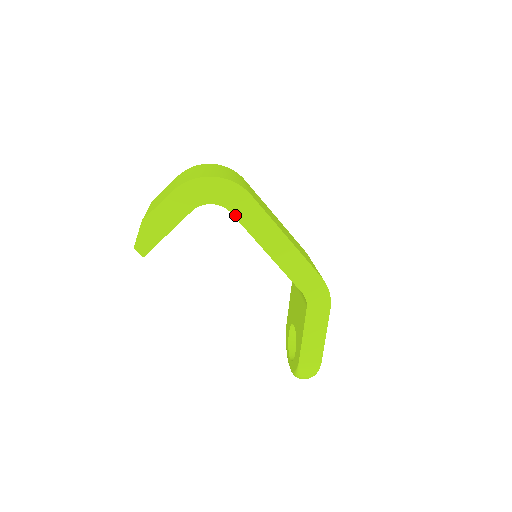
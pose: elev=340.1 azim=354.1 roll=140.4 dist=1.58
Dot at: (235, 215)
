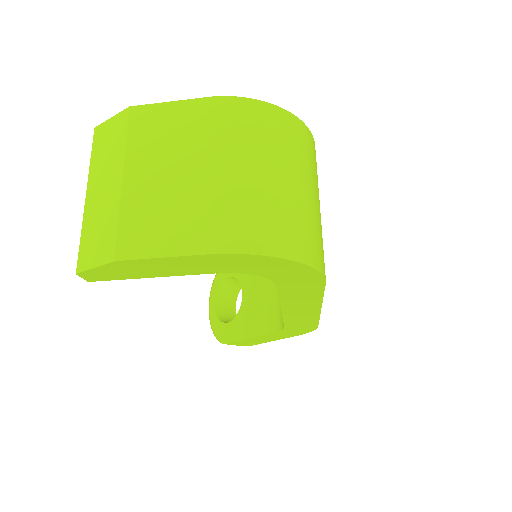
Dot at: (280, 287)
